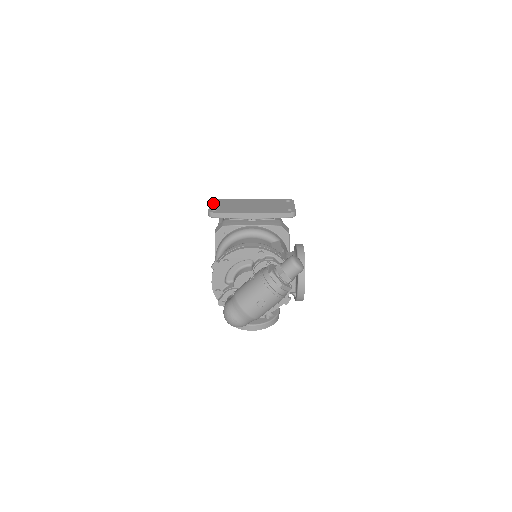
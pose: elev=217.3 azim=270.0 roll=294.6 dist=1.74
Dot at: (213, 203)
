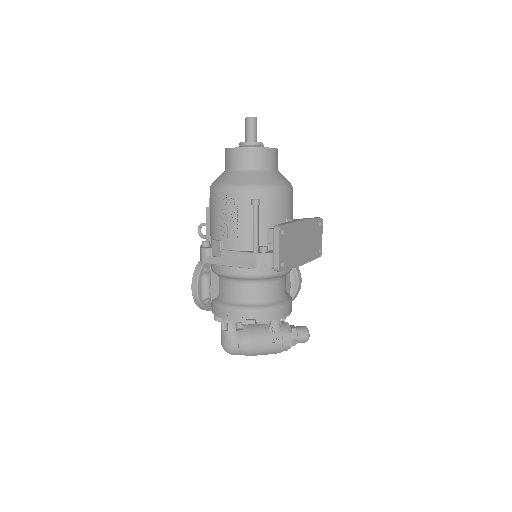
Dot at: (282, 242)
